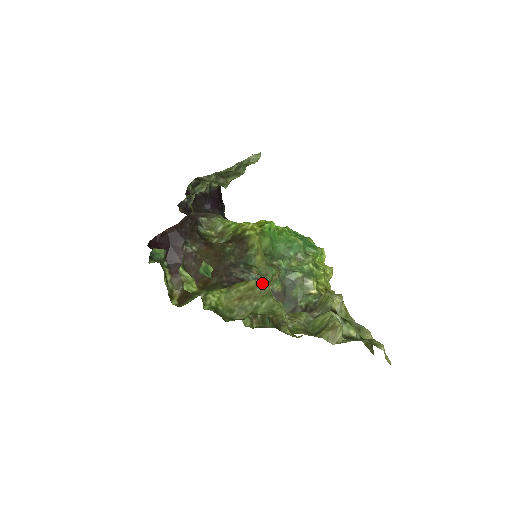
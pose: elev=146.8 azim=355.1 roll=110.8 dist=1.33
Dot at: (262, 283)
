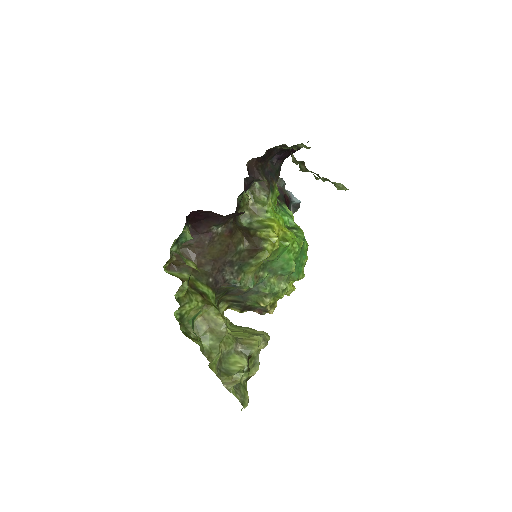
Dot at: (225, 329)
